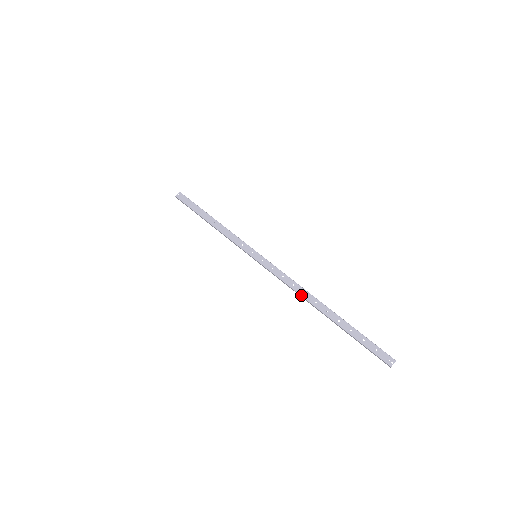
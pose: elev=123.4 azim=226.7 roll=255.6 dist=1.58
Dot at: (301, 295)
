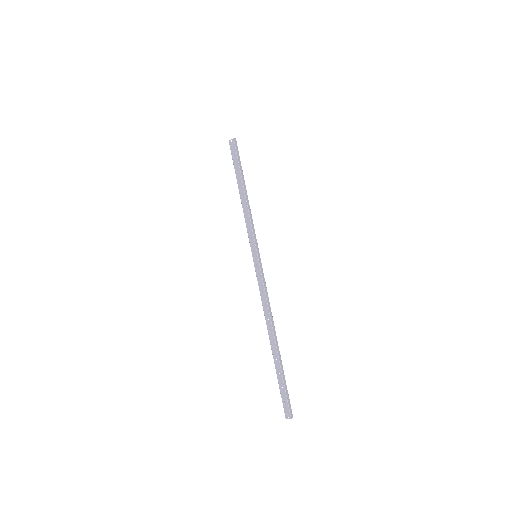
Dot at: (265, 318)
